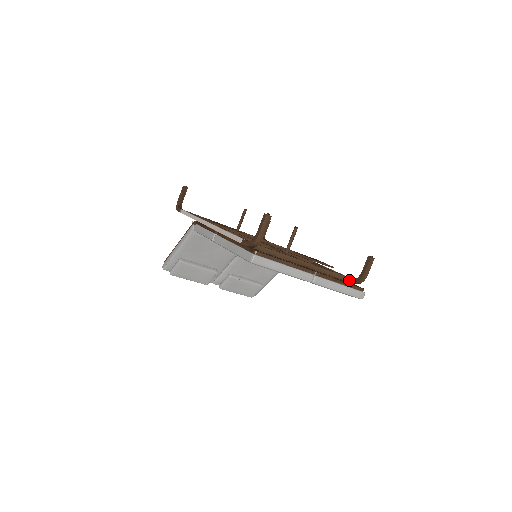
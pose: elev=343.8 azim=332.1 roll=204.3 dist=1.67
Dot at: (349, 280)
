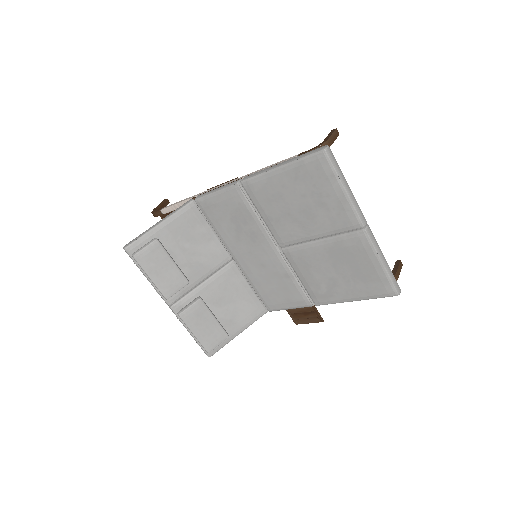
Dot at: occluded
